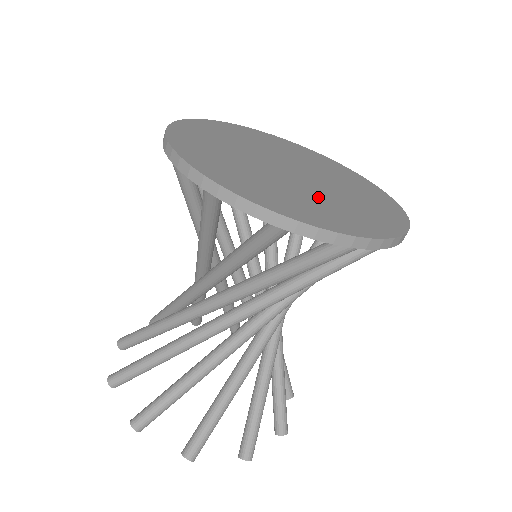
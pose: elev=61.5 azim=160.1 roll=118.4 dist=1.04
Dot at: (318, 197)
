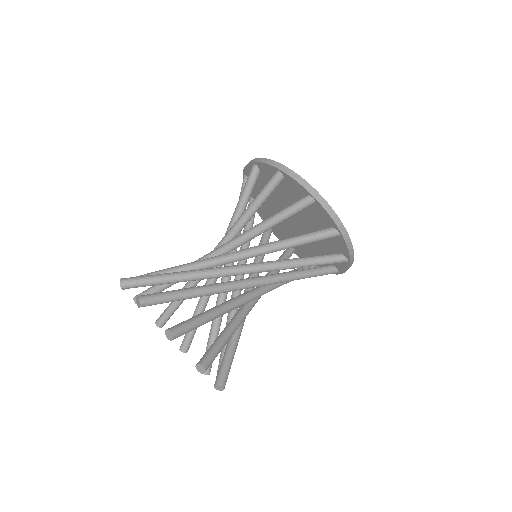
Dot at: occluded
